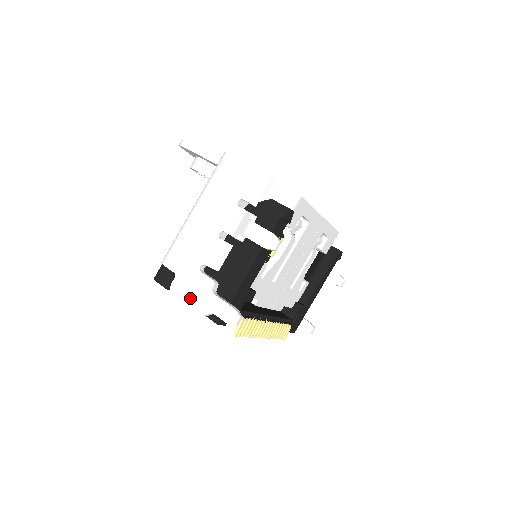
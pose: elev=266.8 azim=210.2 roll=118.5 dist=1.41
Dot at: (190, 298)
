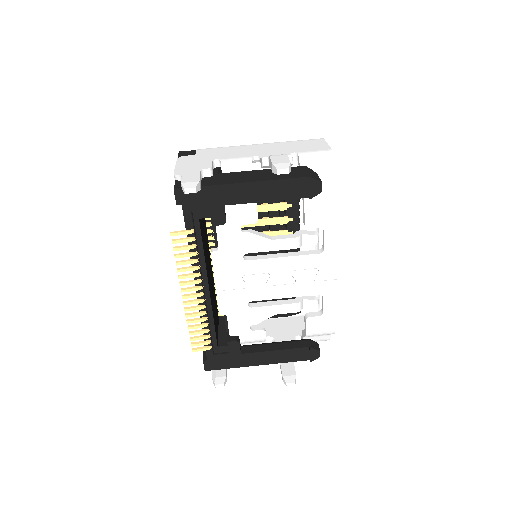
Dot at: (183, 165)
